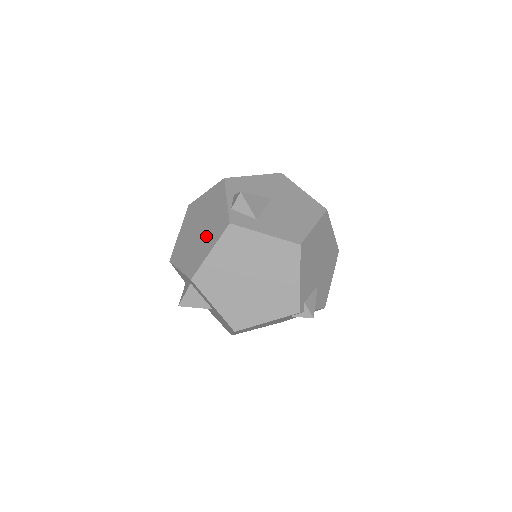
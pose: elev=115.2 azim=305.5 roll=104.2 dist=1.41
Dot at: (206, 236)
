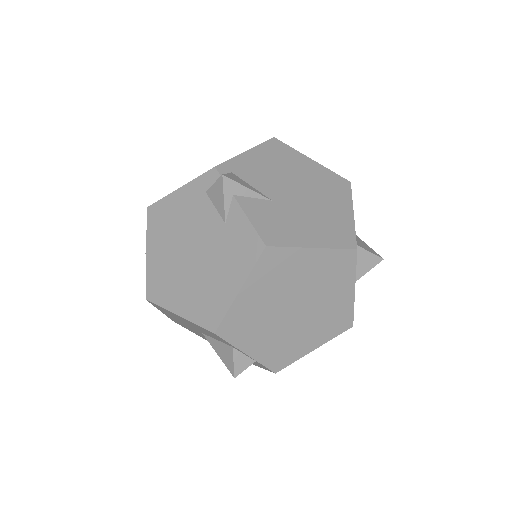
Dot at: occluded
